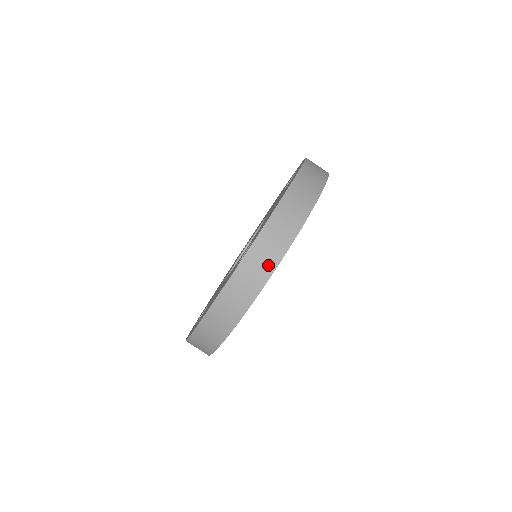
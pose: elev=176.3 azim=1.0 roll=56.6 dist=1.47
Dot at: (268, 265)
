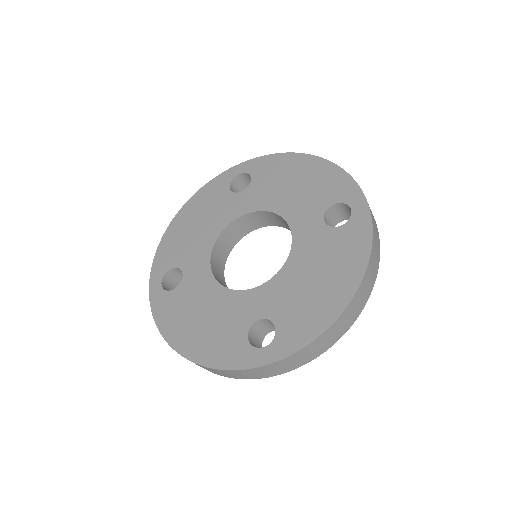
Dot at: (281, 371)
